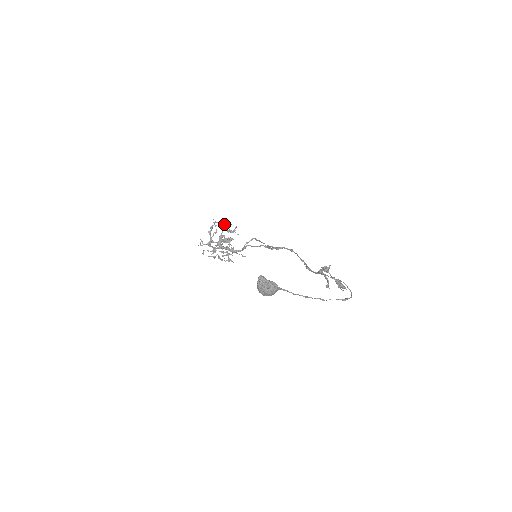
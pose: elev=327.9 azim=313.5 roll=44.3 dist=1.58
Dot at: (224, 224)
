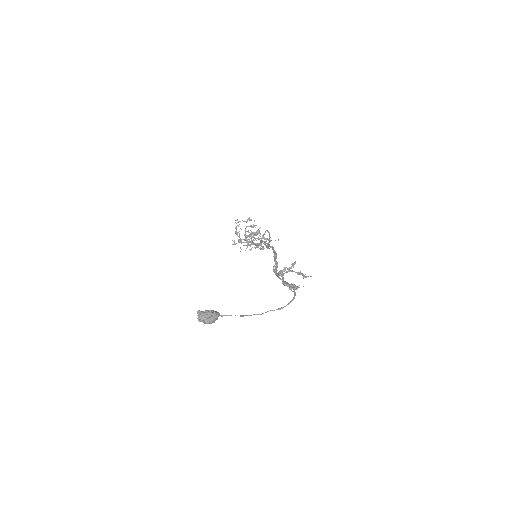
Dot at: occluded
